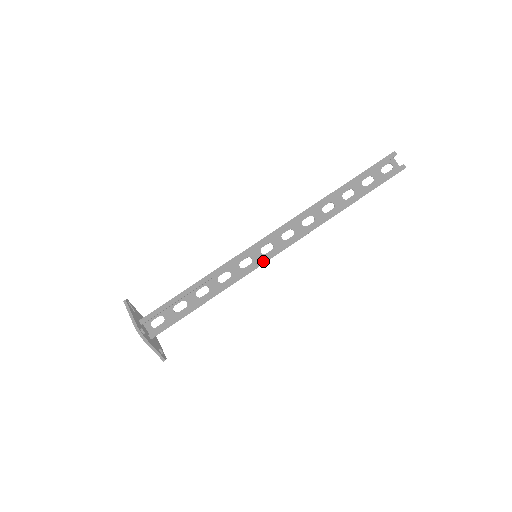
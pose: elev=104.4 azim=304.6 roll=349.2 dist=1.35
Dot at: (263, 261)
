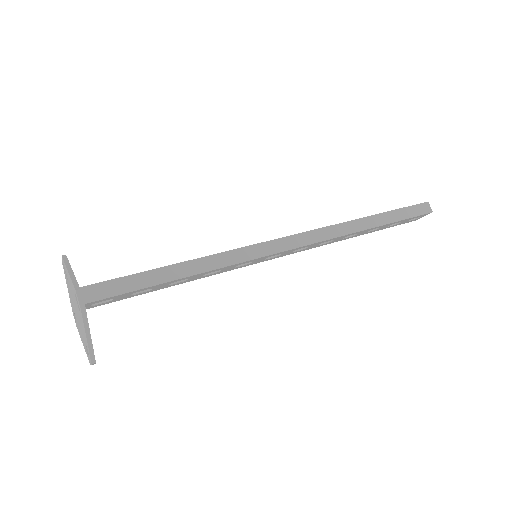
Dot at: (260, 244)
